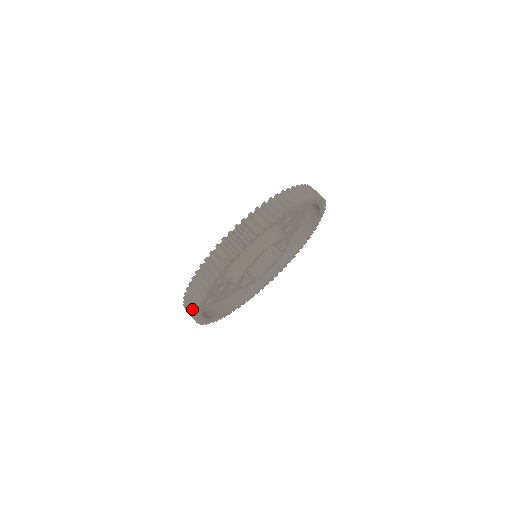
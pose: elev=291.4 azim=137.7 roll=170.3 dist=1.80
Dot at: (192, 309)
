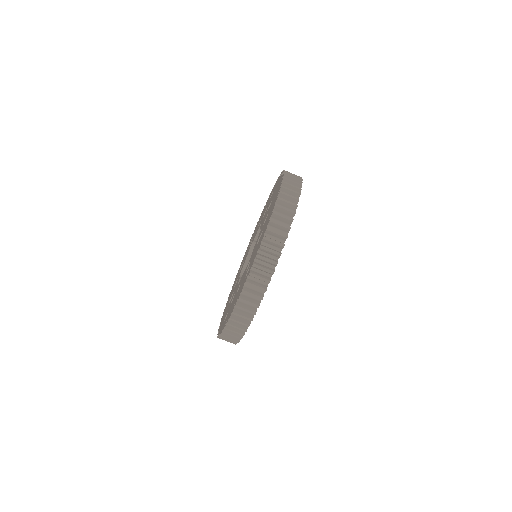
Dot at: (243, 321)
